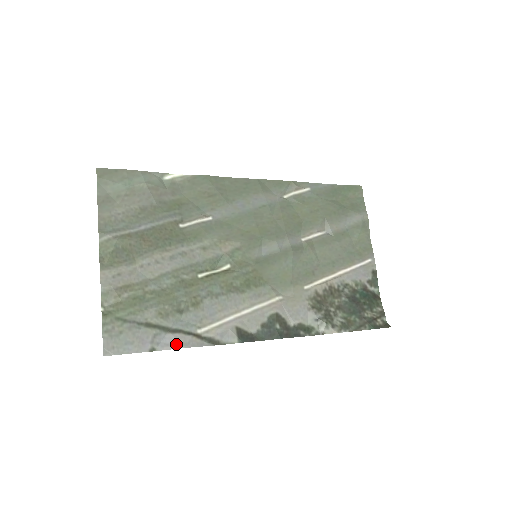
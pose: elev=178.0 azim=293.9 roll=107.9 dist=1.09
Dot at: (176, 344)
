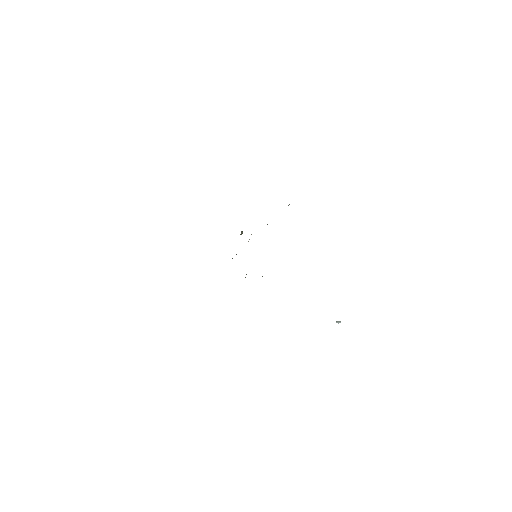
Dot at: occluded
